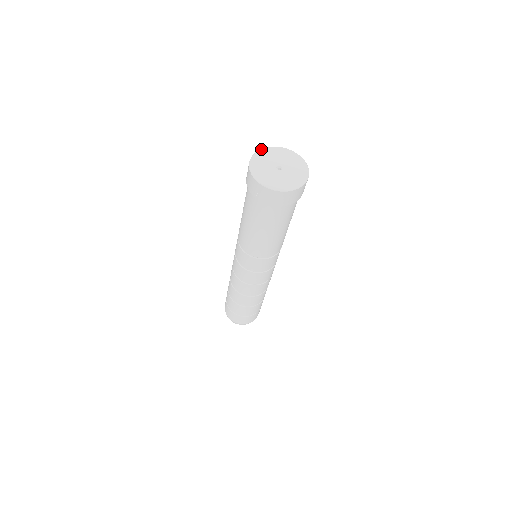
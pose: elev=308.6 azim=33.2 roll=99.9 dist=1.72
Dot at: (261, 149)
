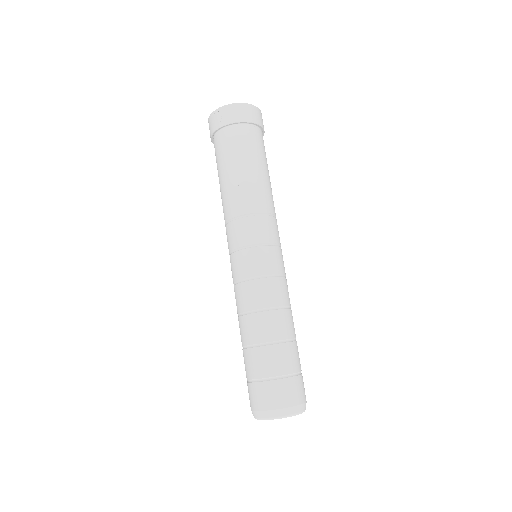
Dot at: occluded
